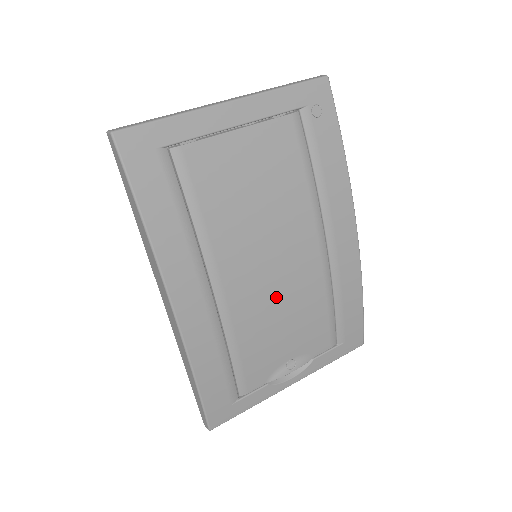
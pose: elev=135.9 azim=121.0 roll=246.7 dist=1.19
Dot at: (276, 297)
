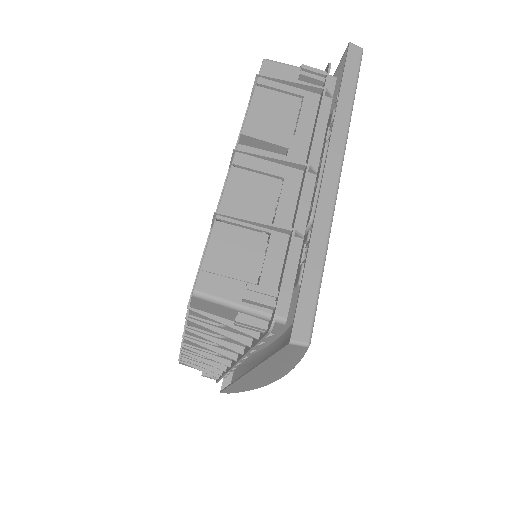
Dot at: occluded
